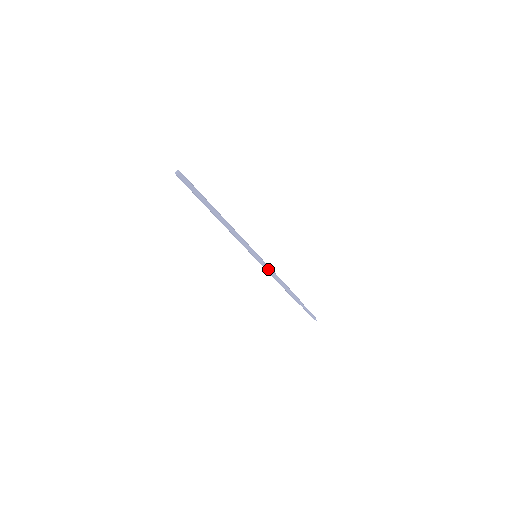
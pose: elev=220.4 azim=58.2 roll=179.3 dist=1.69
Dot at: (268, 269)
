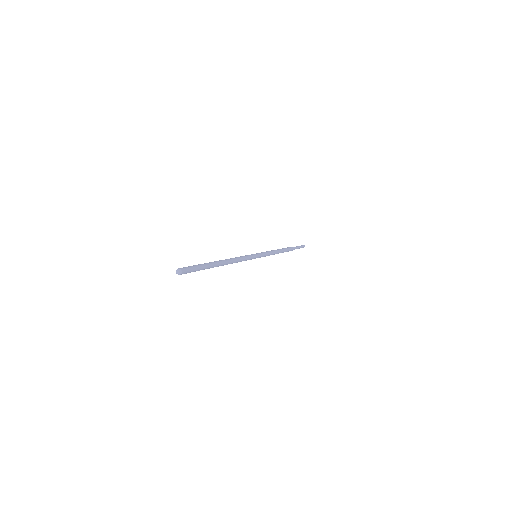
Dot at: occluded
